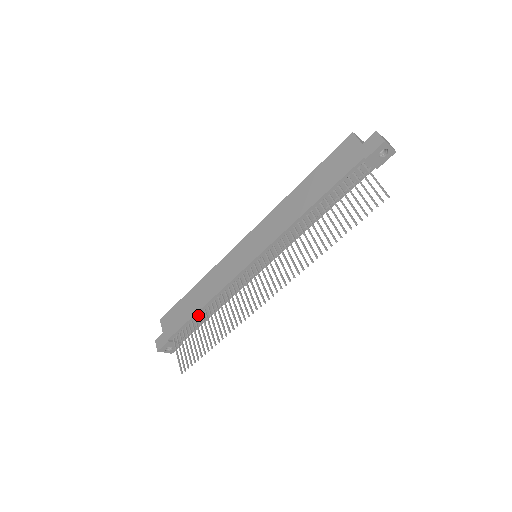
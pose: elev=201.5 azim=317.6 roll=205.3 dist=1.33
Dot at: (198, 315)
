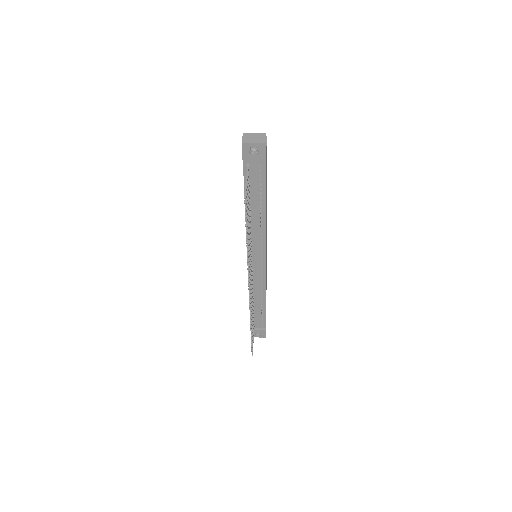
Dot at: occluded
